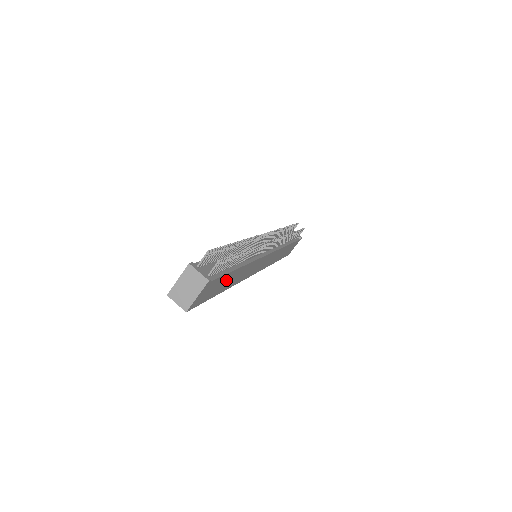
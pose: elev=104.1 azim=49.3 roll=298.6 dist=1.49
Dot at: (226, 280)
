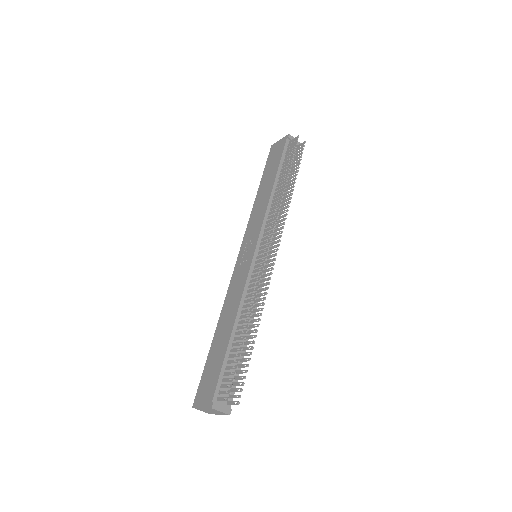
Dot at: occluded
